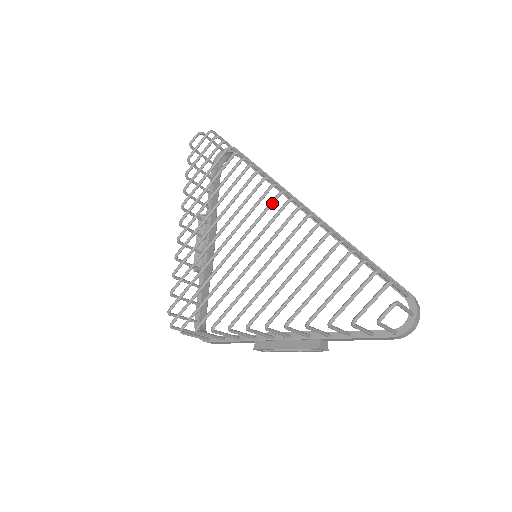
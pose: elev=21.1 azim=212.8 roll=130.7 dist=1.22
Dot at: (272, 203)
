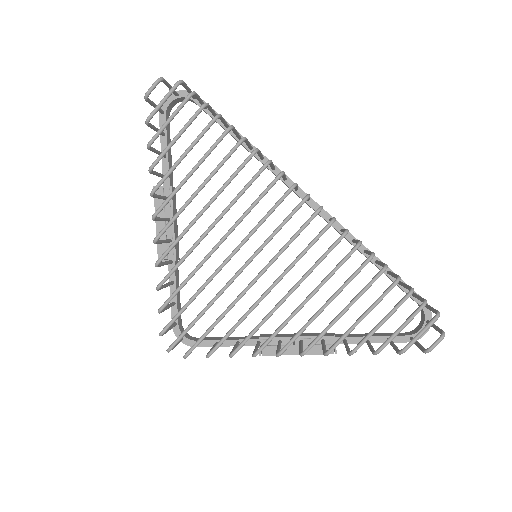
Dot at: (296, 211)
